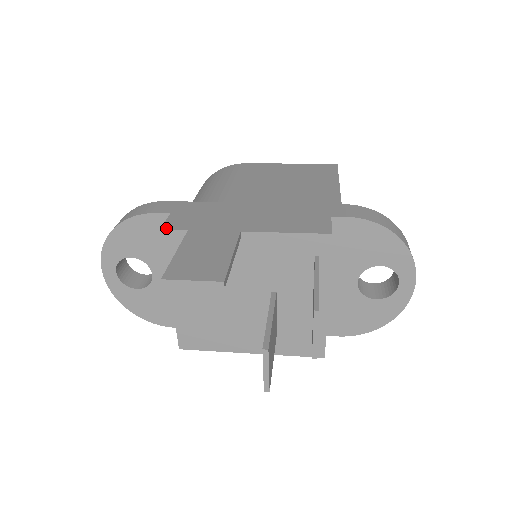
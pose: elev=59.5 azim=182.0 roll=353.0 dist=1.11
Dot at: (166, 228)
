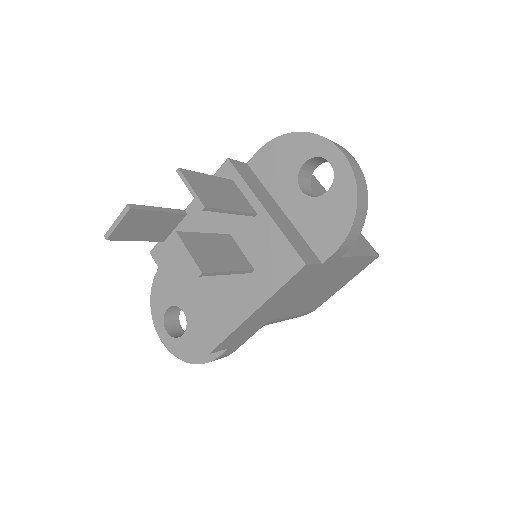
Dot at: (153, 249)
